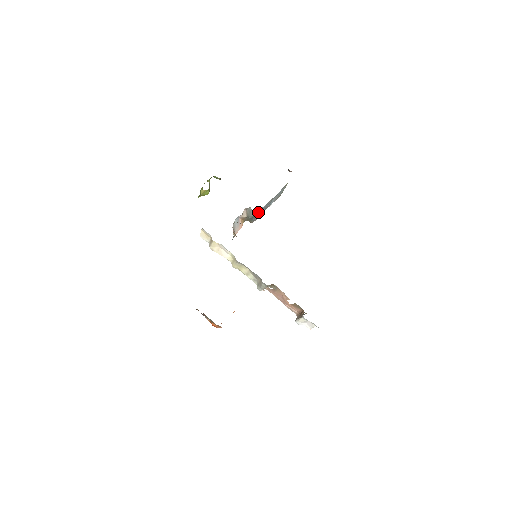
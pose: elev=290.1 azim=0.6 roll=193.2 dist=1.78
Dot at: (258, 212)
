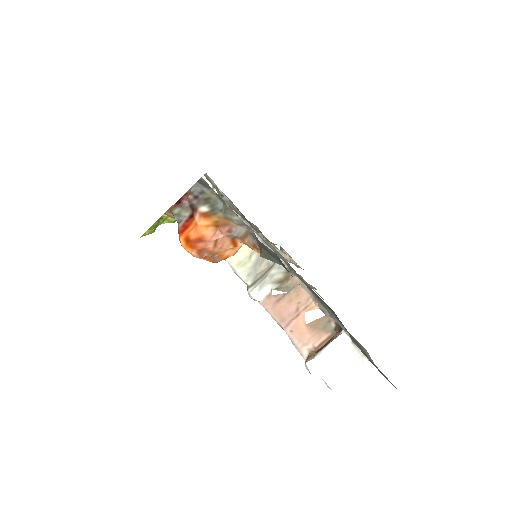
Dot at: occluded
